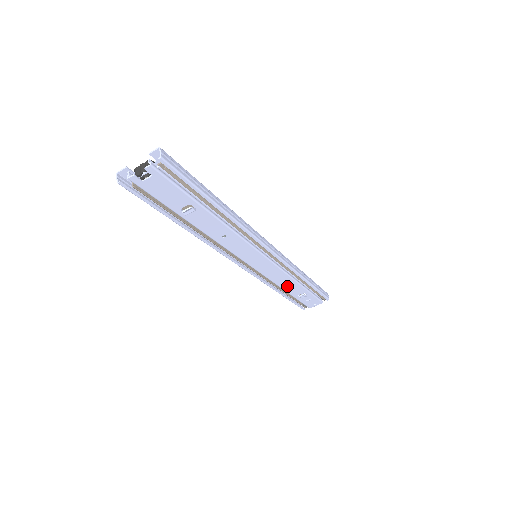
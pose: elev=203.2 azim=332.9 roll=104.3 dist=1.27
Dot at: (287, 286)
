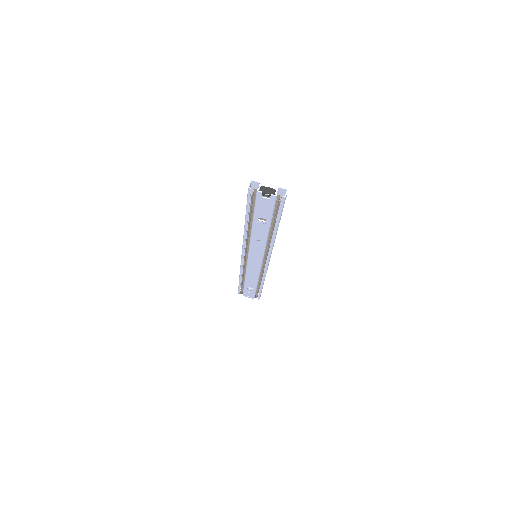
Dot at: (250, 279)
